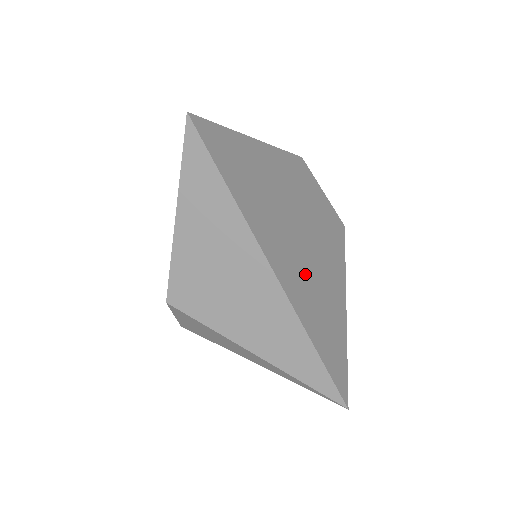
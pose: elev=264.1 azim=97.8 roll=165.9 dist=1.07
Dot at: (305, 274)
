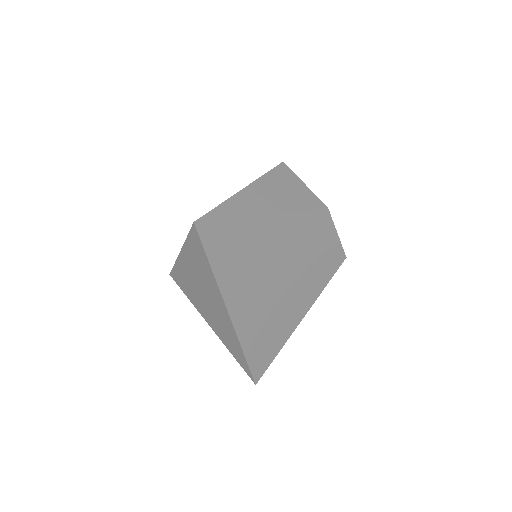
Dot at: (265, 312)
